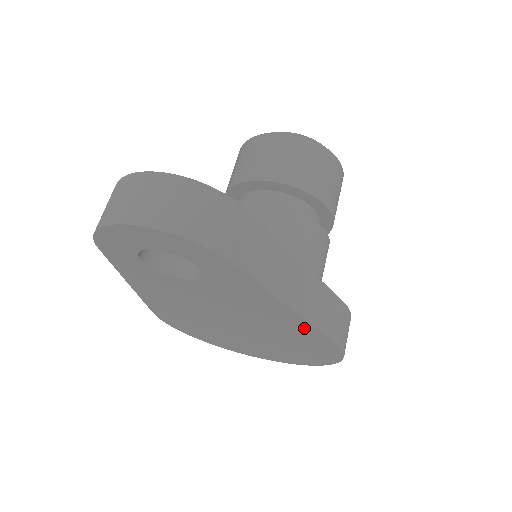
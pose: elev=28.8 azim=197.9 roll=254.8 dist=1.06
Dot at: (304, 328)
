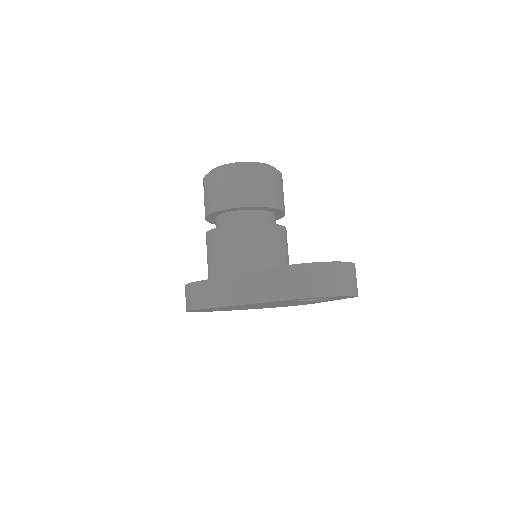
Dot at: occluded
